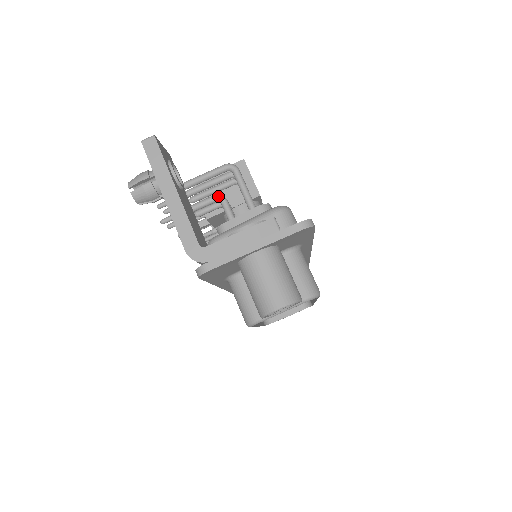
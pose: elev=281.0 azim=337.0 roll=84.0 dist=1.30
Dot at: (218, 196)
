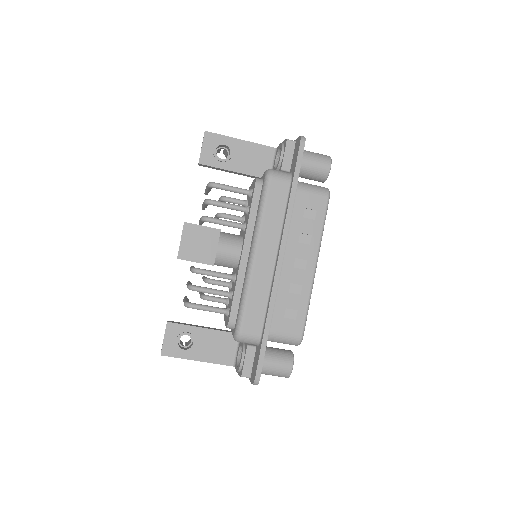
Dot at: occluded
